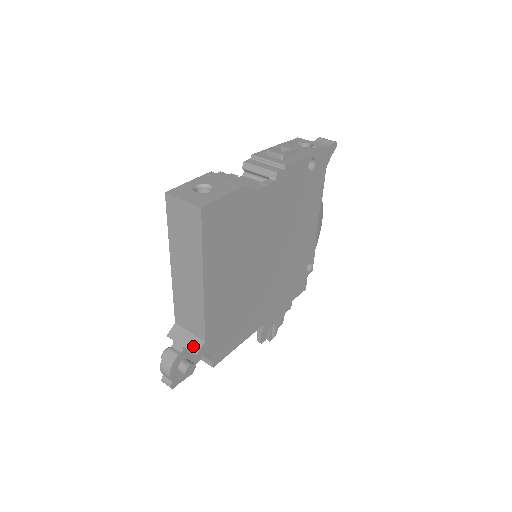
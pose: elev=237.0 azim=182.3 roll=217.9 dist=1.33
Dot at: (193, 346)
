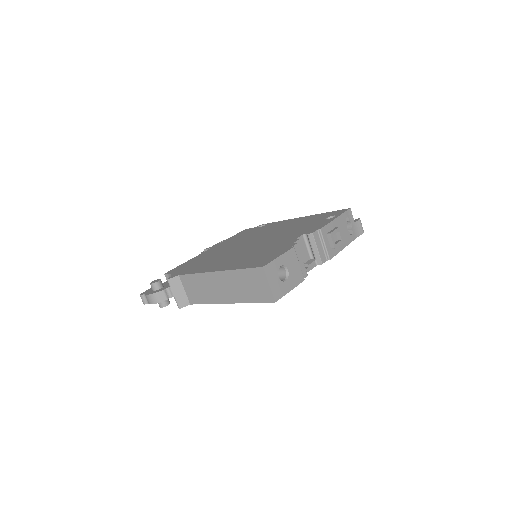
Dot at: (181, 301)
